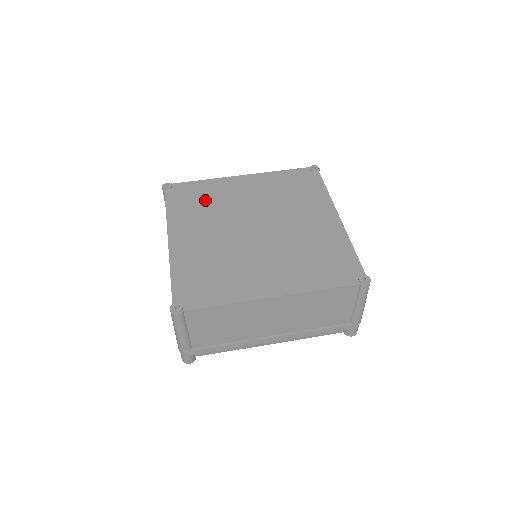
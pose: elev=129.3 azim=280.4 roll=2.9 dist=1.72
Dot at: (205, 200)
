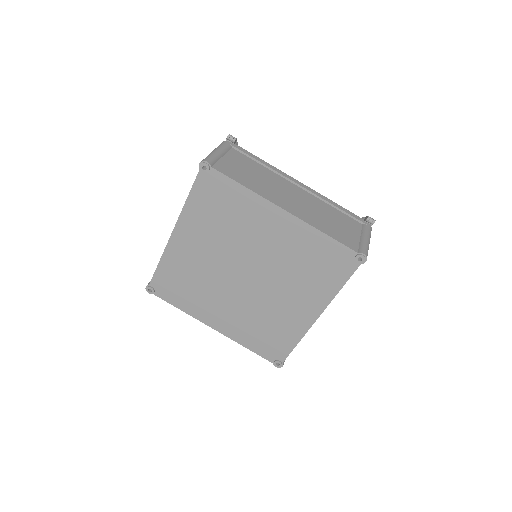
Dot at: (227, 215)
